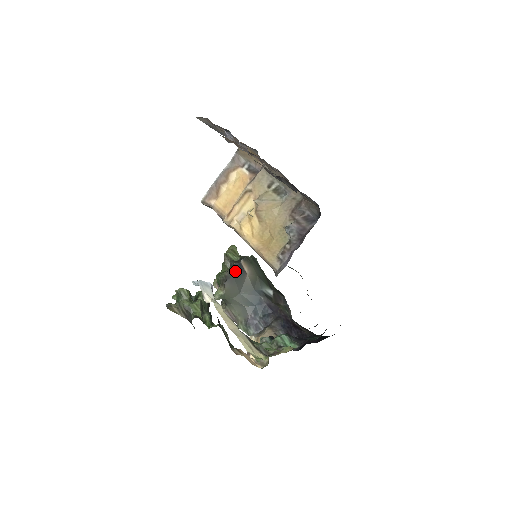
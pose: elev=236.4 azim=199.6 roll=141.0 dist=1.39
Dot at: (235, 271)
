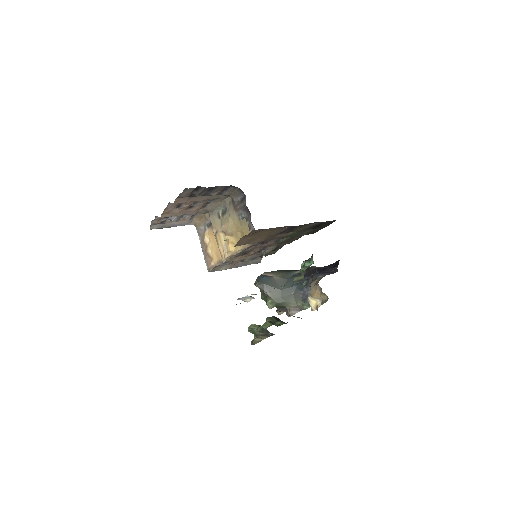
Dot at: (262, 281)
